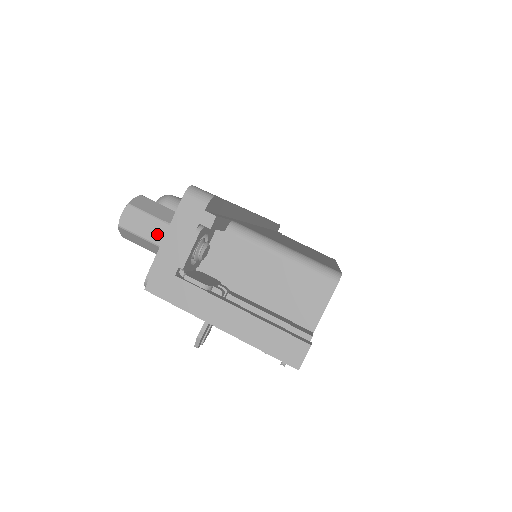
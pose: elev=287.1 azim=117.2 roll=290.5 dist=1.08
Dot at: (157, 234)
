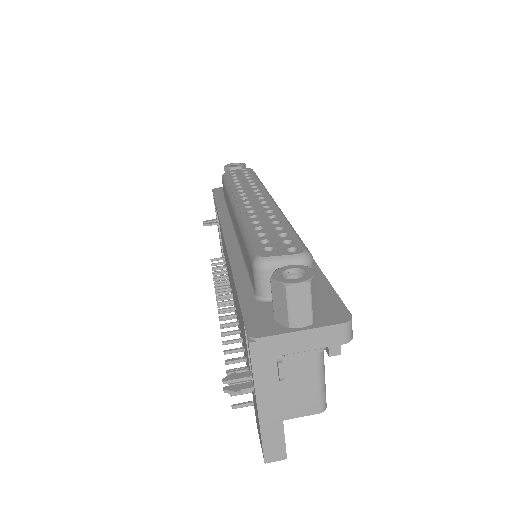
Dot at: (299, 320)
